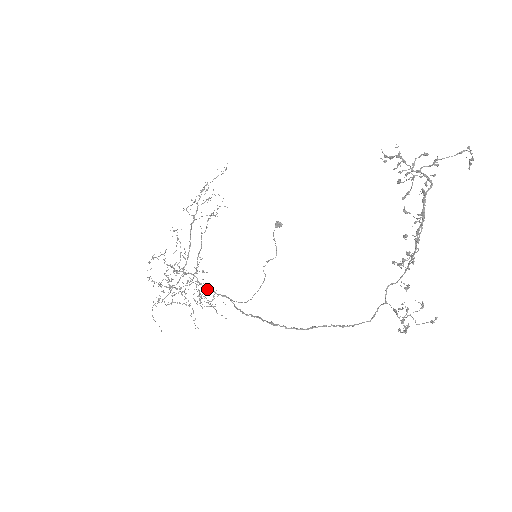
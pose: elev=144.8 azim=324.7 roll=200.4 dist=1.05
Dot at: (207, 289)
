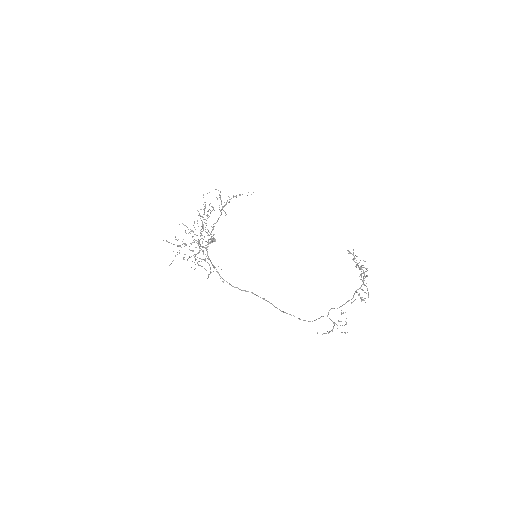
Dot at: (208, 256)
